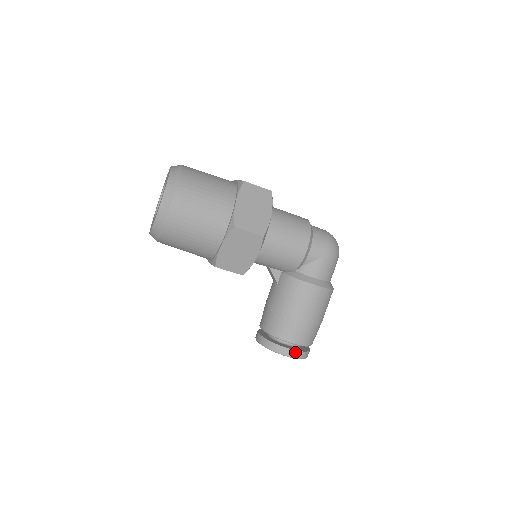
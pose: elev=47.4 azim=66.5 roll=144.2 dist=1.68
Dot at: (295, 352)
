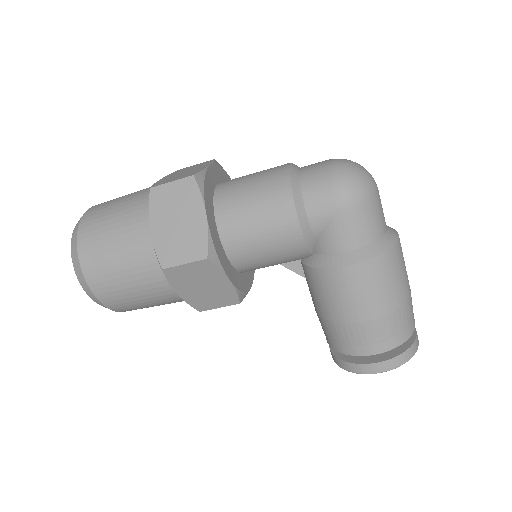
Dot at: (382, 364)
